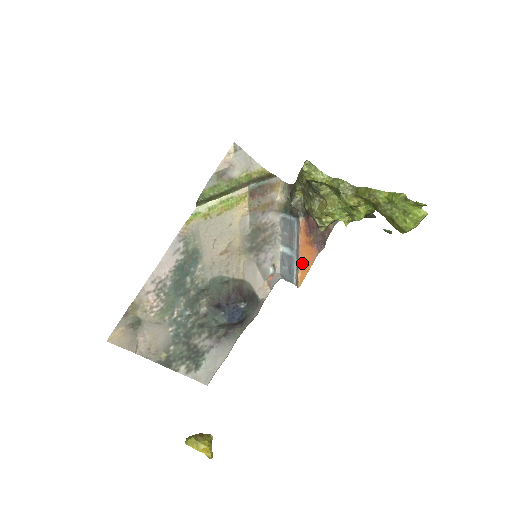
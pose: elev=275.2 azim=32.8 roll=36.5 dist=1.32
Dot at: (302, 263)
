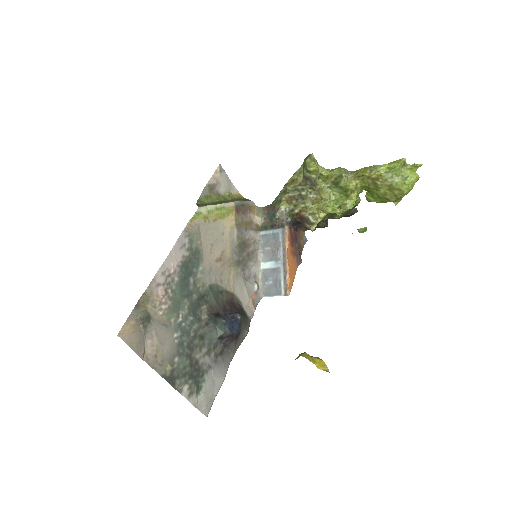
Dot at: (289, 271)
